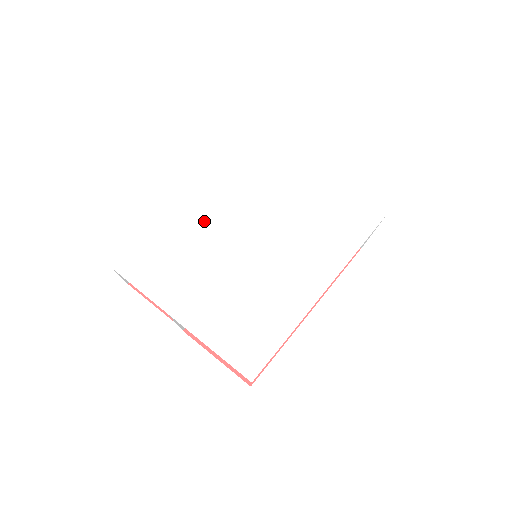
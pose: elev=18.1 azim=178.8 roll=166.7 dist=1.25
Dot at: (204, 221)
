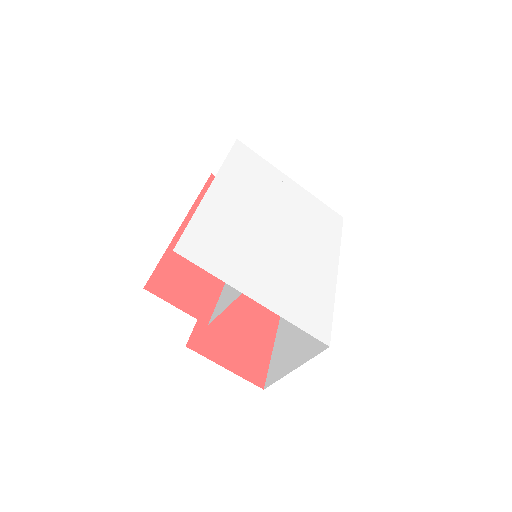
Dot at: (235, 213)
